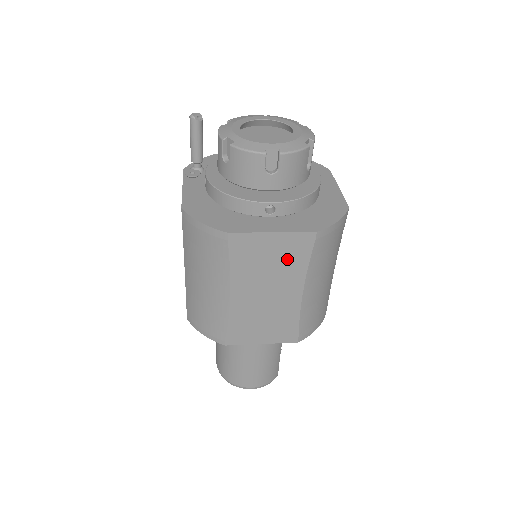
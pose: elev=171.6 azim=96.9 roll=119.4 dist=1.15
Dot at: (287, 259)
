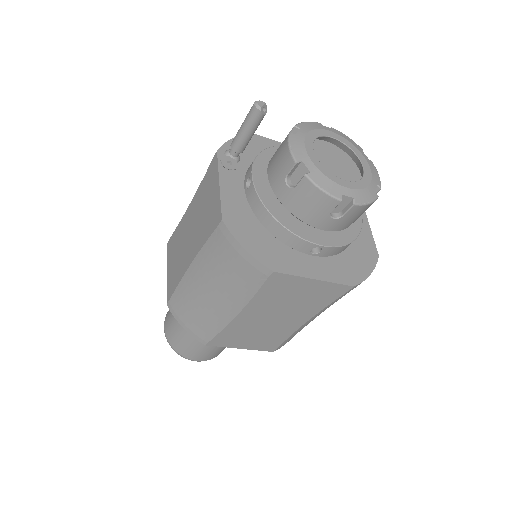
Dot at: (312, 299)
